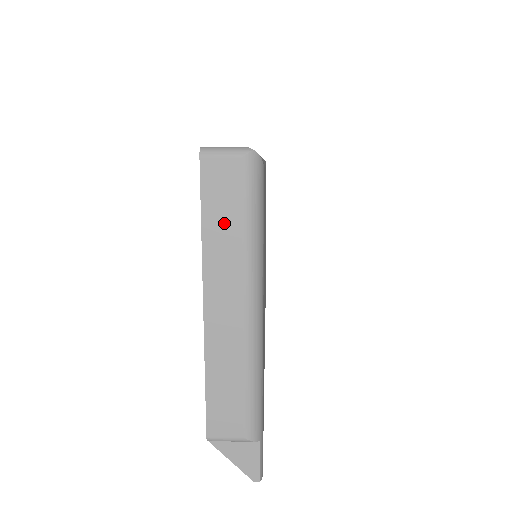
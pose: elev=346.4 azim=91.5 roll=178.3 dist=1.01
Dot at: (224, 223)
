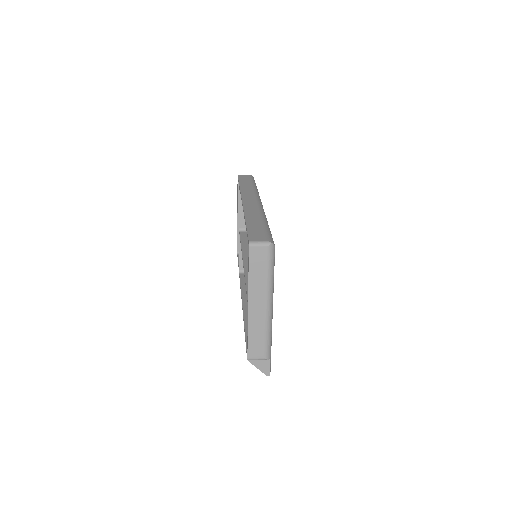
Dot at: (258, 272)
